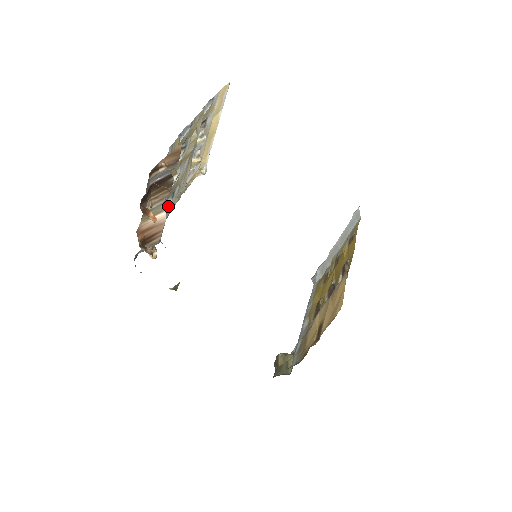
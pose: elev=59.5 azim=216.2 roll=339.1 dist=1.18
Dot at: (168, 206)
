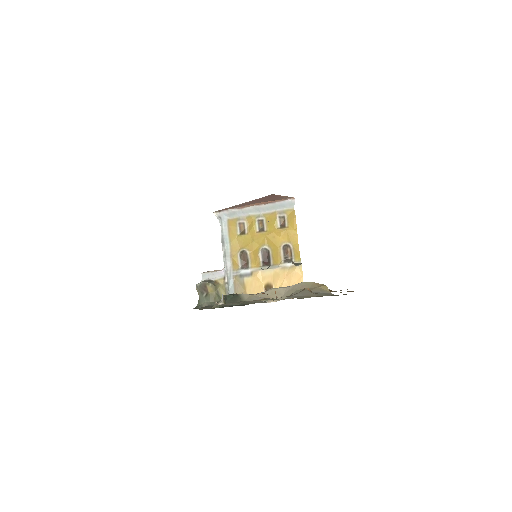
Dot at: occluded
